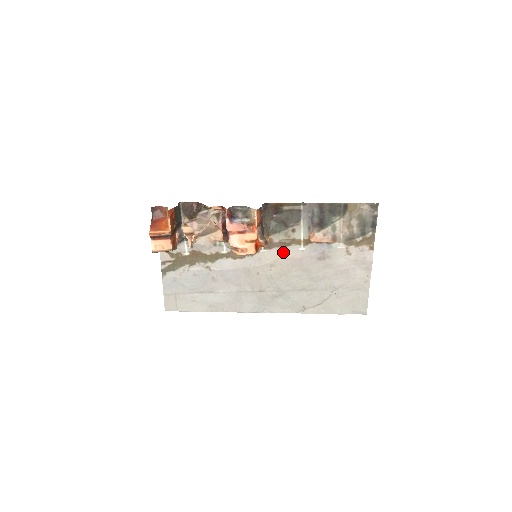
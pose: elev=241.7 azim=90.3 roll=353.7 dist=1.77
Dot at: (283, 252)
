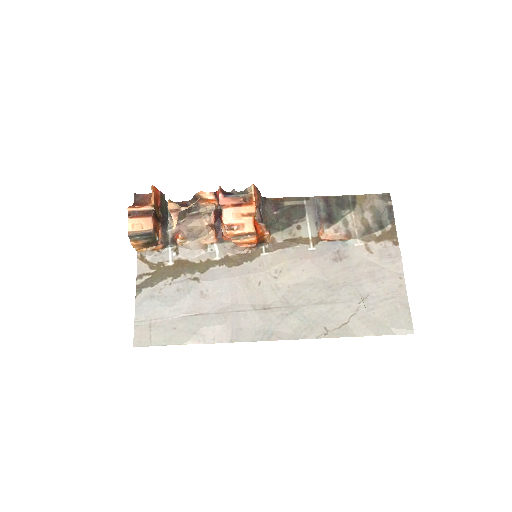
Dot at: (289, 254)
